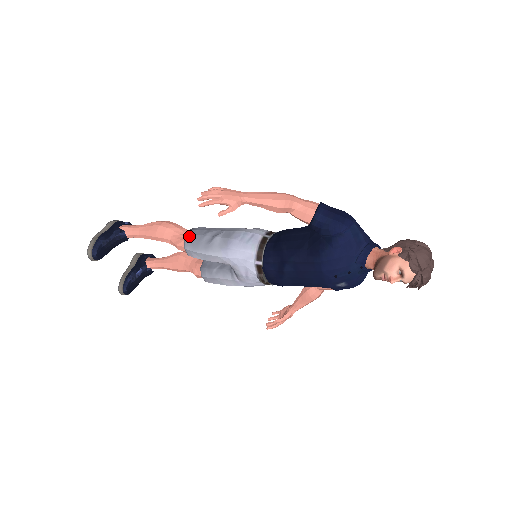
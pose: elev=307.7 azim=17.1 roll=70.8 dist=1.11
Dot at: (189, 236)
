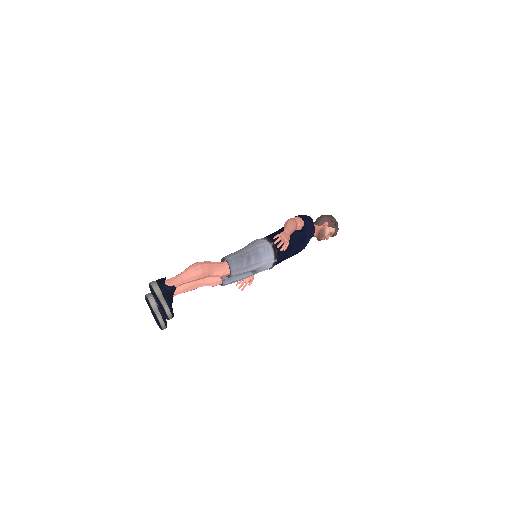
Dot at: (232, 266)
